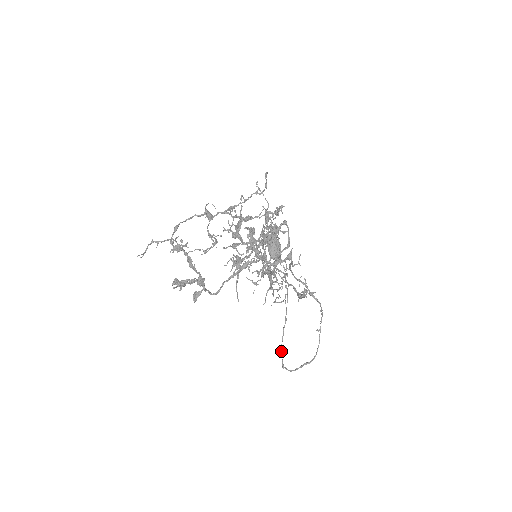
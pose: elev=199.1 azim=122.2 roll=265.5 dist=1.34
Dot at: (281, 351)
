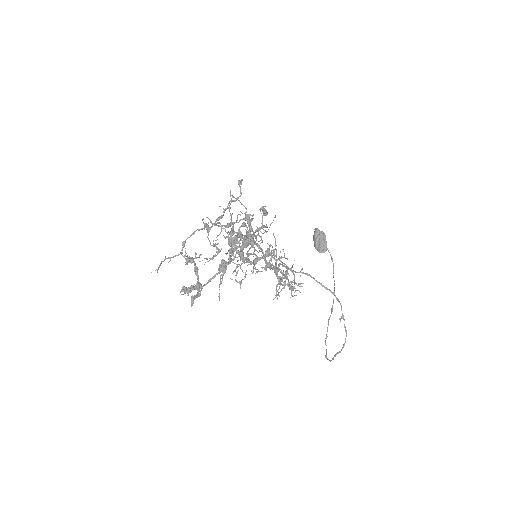
Dot at: (325, 342)
